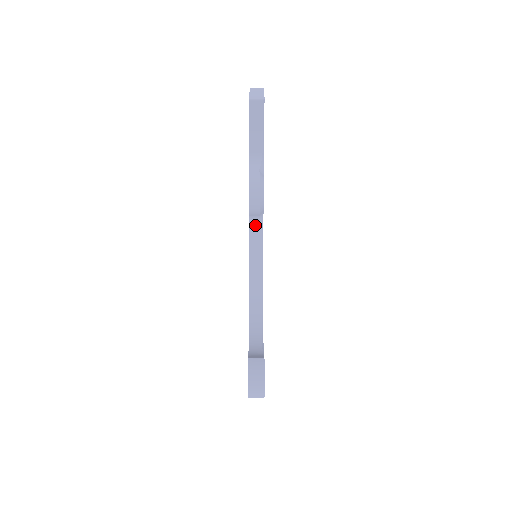
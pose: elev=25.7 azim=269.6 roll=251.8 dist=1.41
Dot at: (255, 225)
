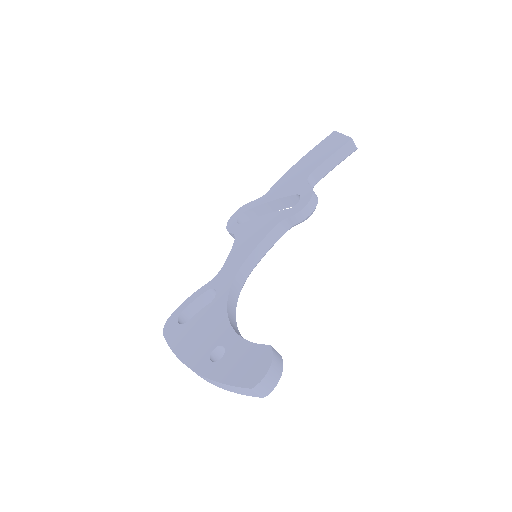
Dot at: (279, 229)
